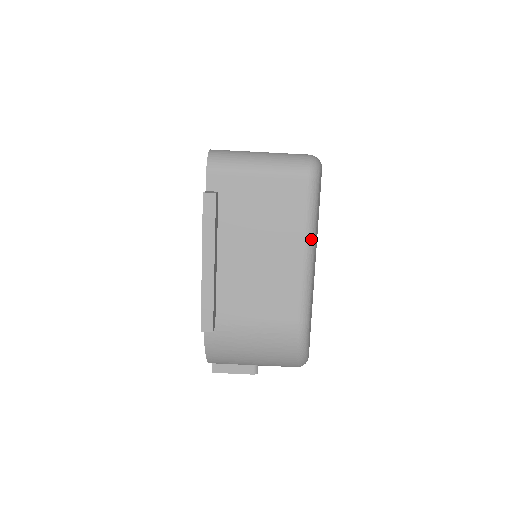
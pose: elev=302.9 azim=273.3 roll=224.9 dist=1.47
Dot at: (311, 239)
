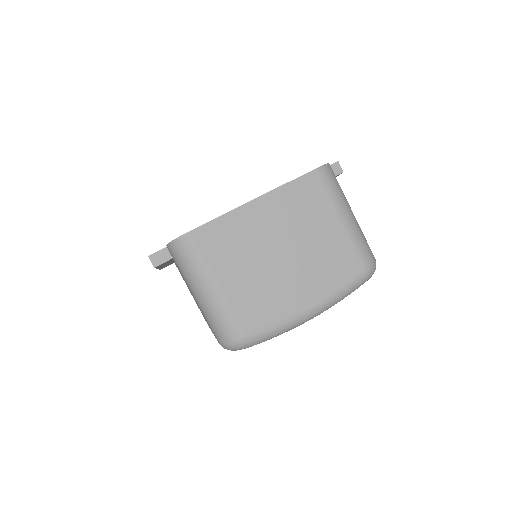
Dot at: occluded
